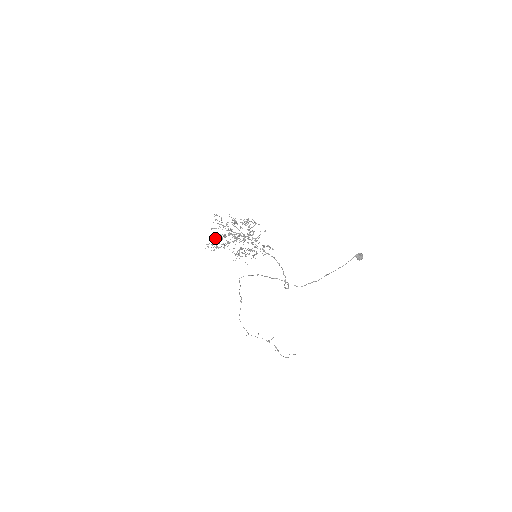
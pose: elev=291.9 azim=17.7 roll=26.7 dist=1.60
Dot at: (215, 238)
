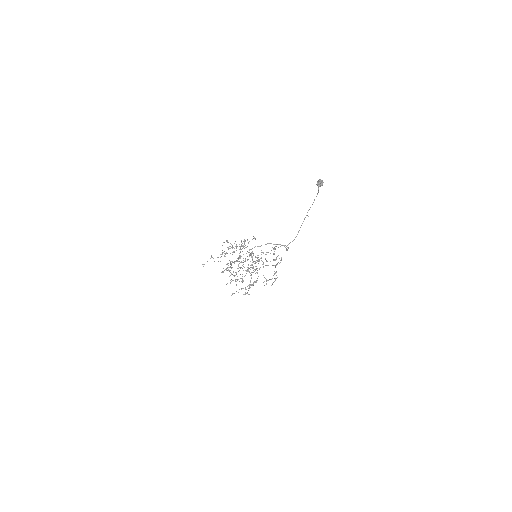
Dot at: occluded
